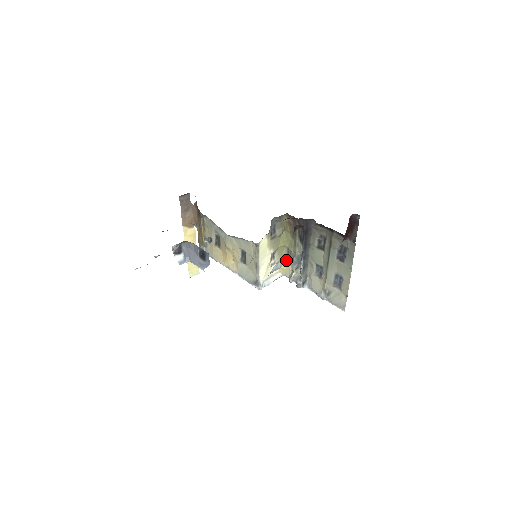
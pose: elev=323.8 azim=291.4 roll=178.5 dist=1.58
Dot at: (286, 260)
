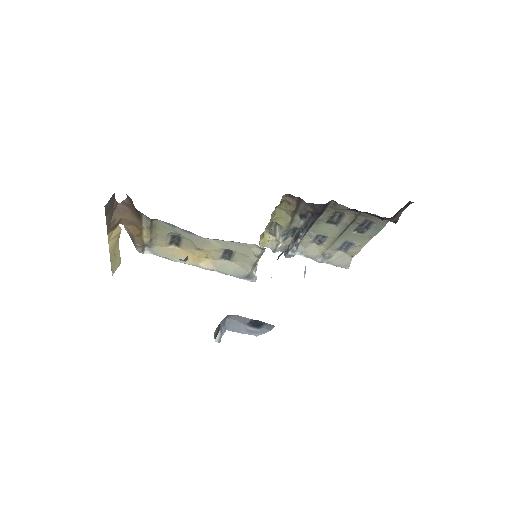
Dot at: (267, 232)
